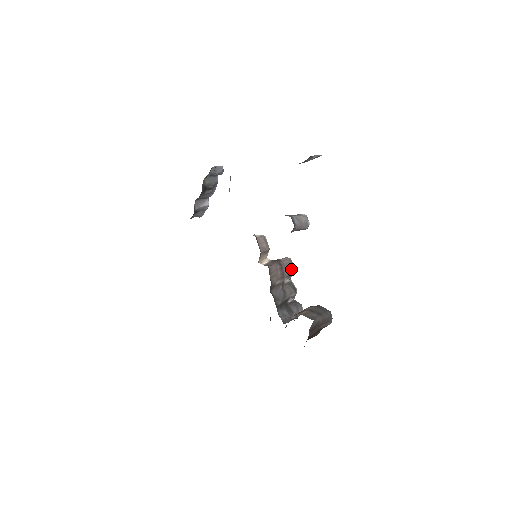
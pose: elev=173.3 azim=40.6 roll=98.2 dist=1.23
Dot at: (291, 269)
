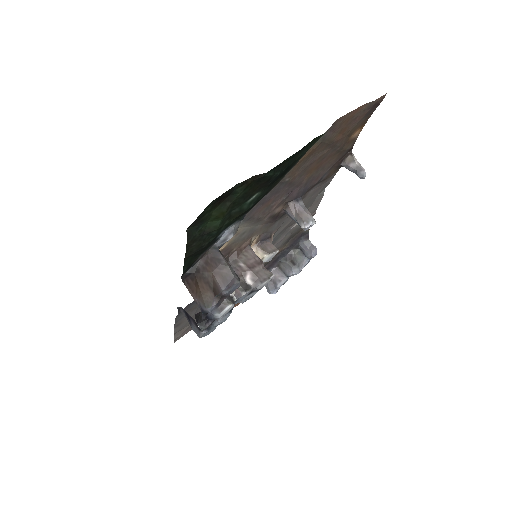
Dot at: (263, 277)
